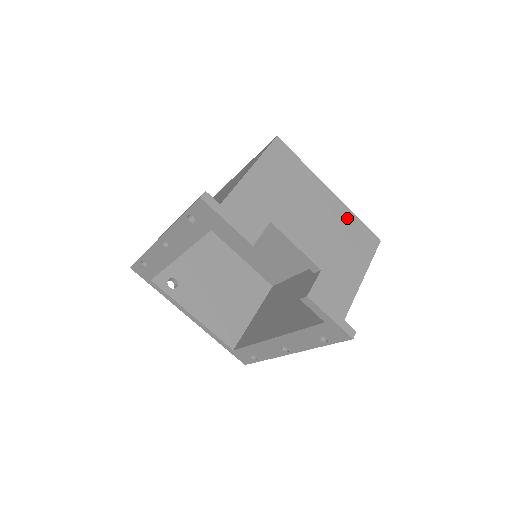
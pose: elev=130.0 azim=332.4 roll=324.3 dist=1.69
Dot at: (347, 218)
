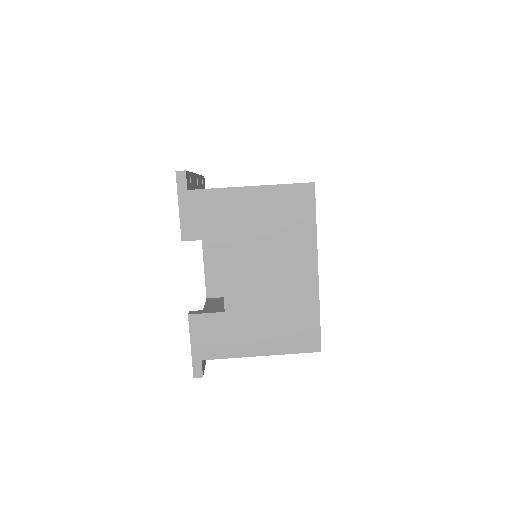
Dot at: (306, 304)
